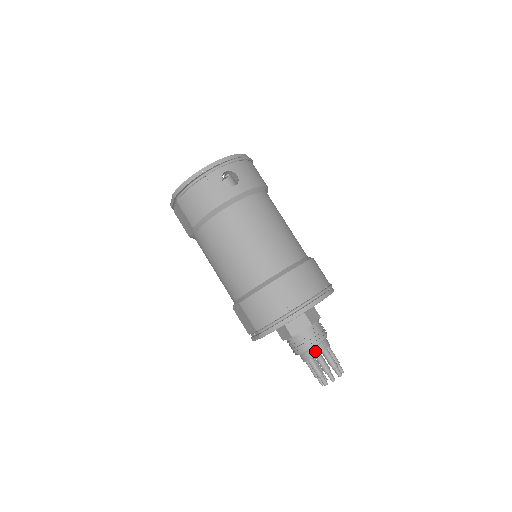
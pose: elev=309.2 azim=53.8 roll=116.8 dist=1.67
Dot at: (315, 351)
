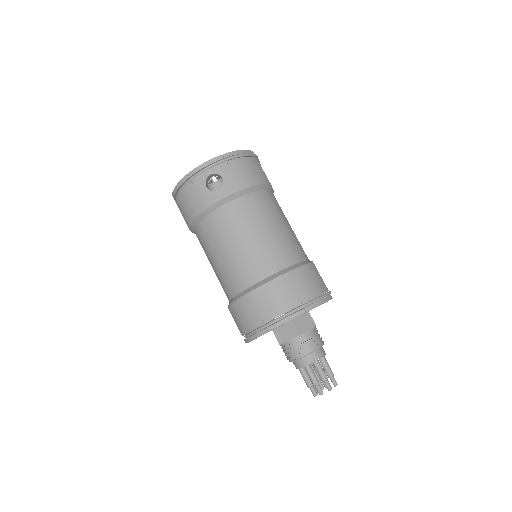
Dot at: (302, 362)
